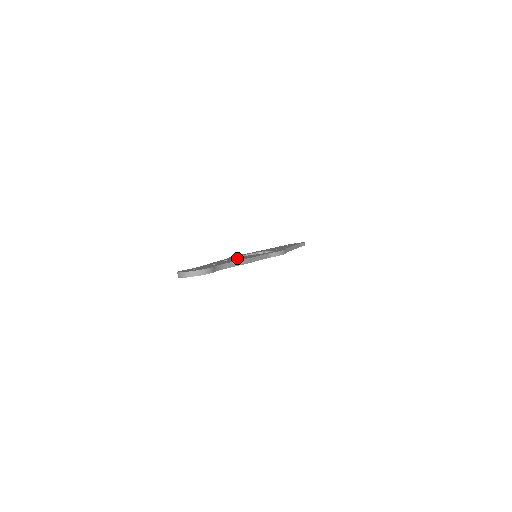
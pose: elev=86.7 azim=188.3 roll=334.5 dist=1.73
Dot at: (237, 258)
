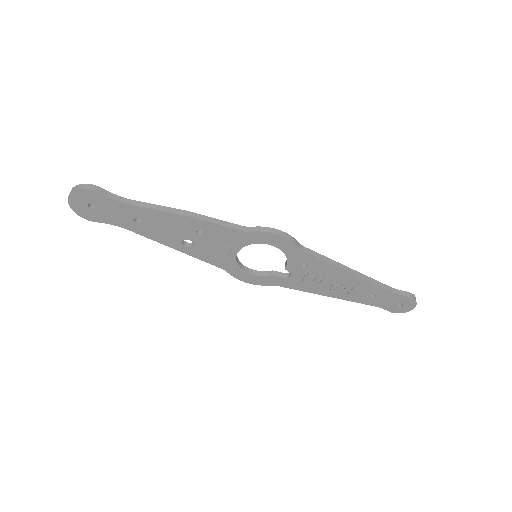
Dot at: occluded
